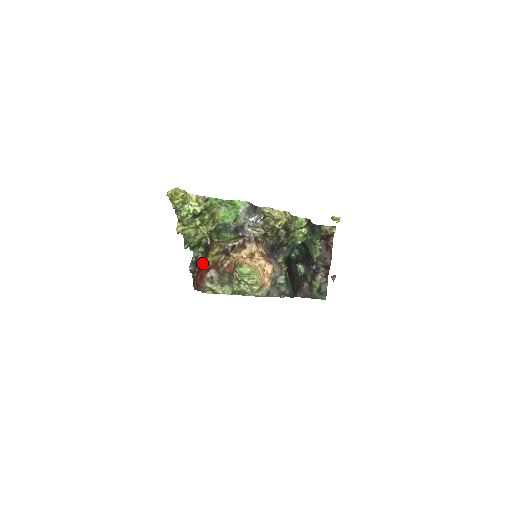
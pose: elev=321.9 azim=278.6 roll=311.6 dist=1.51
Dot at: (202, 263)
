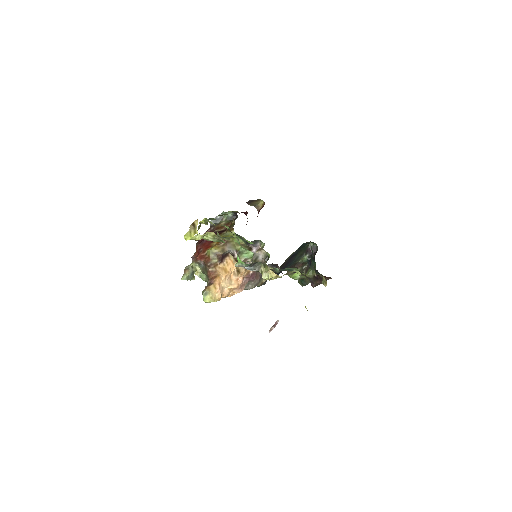
Dot at: occluded
